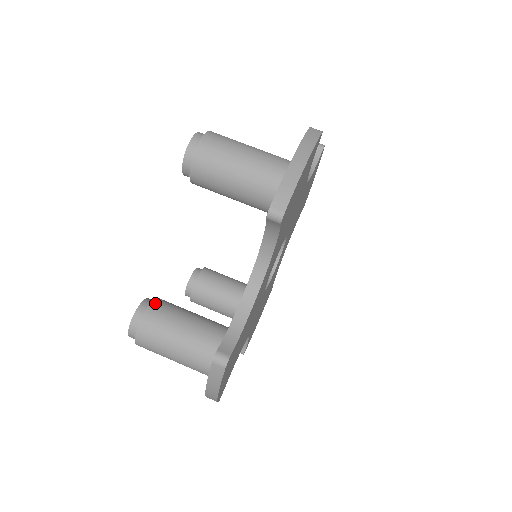
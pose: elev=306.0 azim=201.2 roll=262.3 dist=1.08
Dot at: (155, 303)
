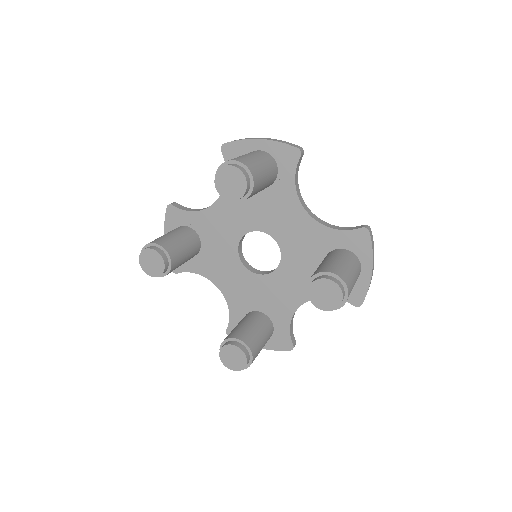
Dot at: (252, 349)
